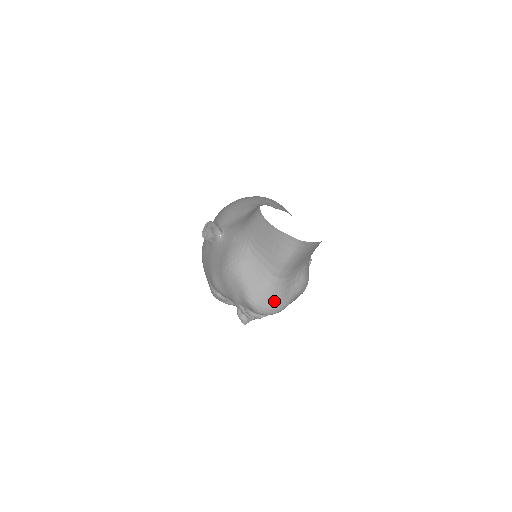
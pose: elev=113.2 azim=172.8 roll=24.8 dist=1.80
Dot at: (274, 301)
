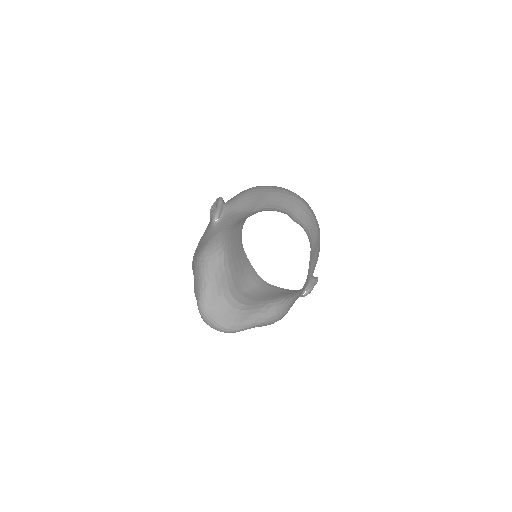
Dot at: (224, 321)
